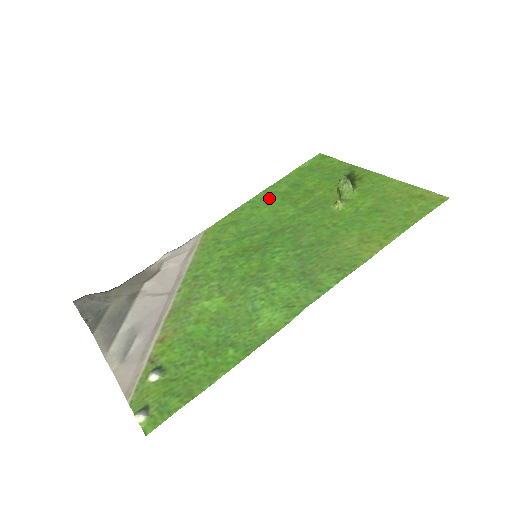
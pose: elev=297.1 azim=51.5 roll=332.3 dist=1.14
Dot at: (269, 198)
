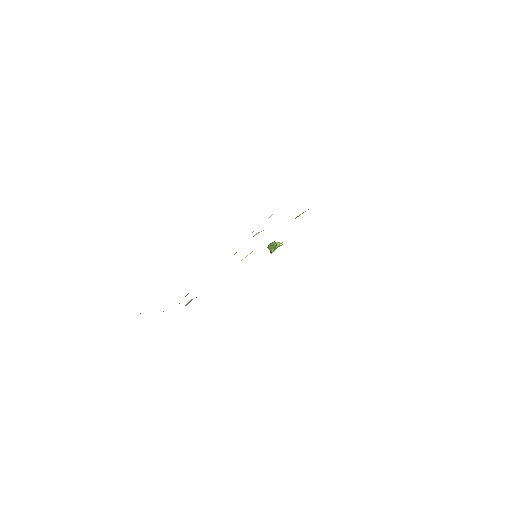
Dot at: occluded
